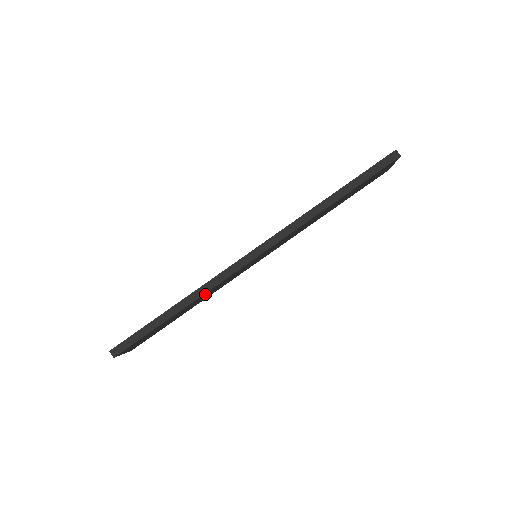
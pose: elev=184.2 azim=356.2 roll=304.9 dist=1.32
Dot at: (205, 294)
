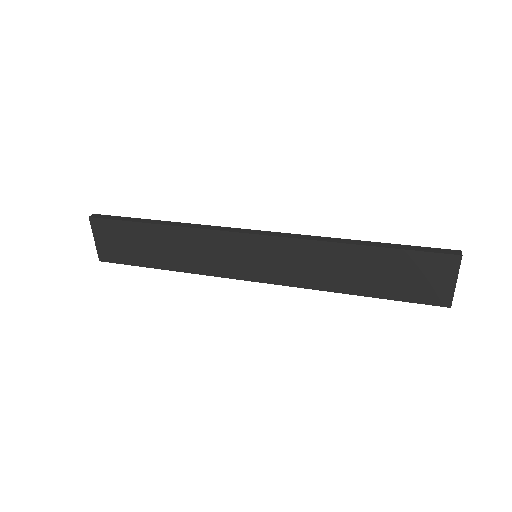
Dot at: (190, 236)
